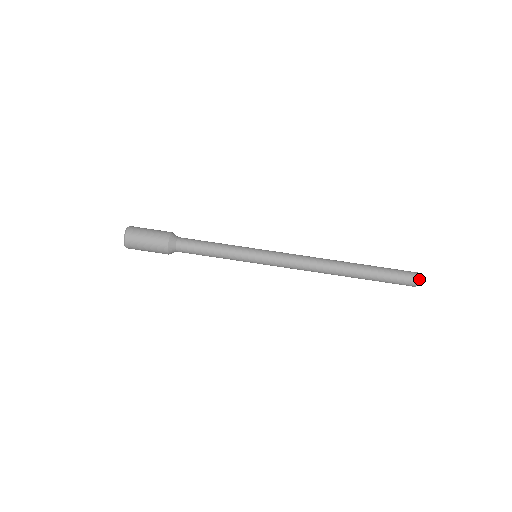
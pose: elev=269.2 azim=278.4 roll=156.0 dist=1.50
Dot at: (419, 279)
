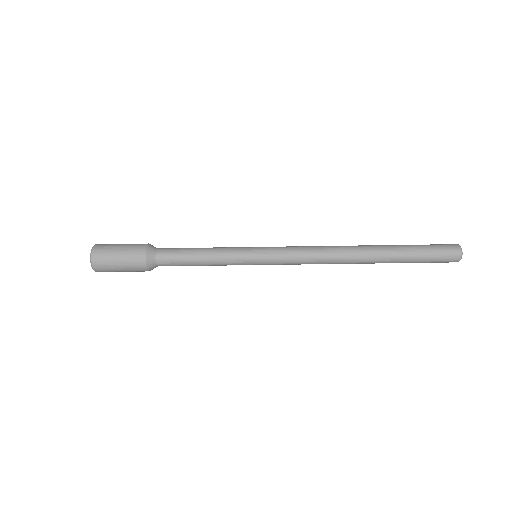
Dot at: occluded
